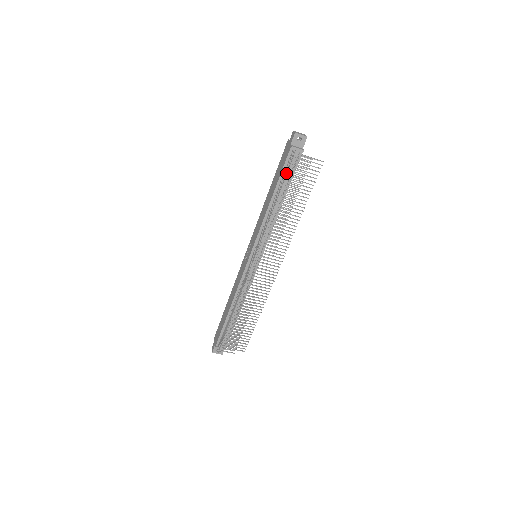
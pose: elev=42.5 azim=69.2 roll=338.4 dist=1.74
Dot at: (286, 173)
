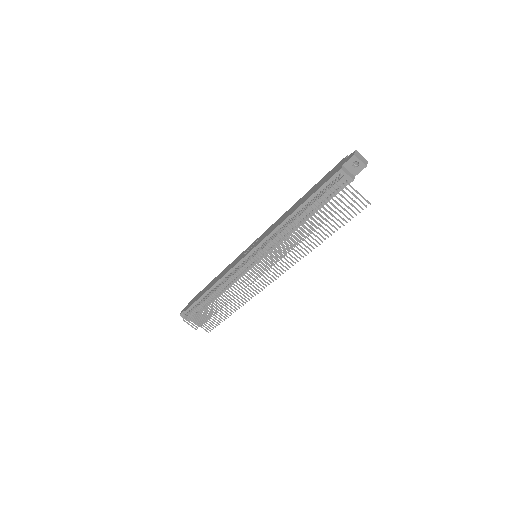
Dot at: (320, 195)
